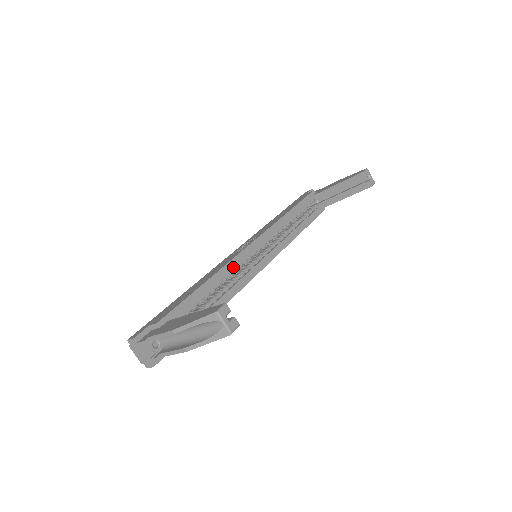
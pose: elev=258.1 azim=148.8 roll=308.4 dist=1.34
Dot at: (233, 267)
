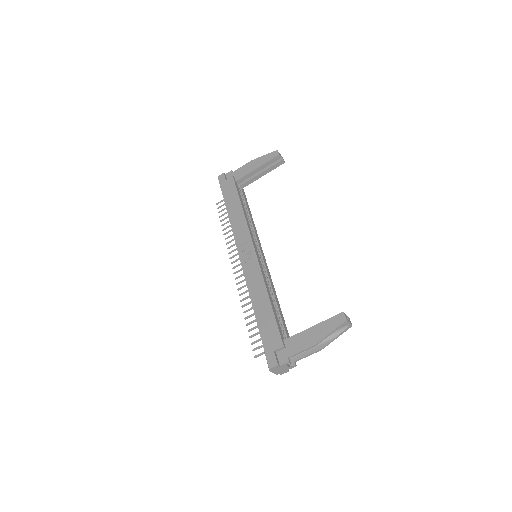
Dot at: (264, 276)
